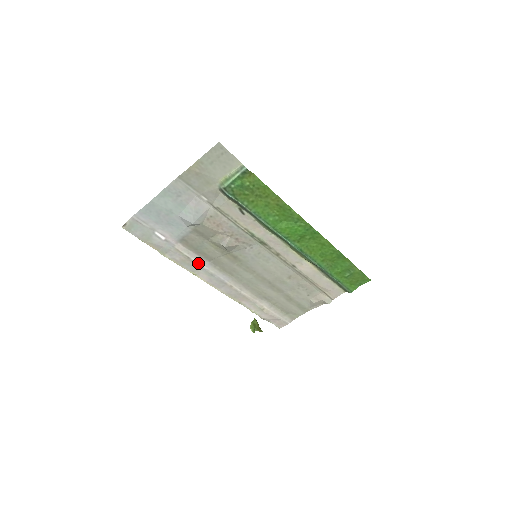
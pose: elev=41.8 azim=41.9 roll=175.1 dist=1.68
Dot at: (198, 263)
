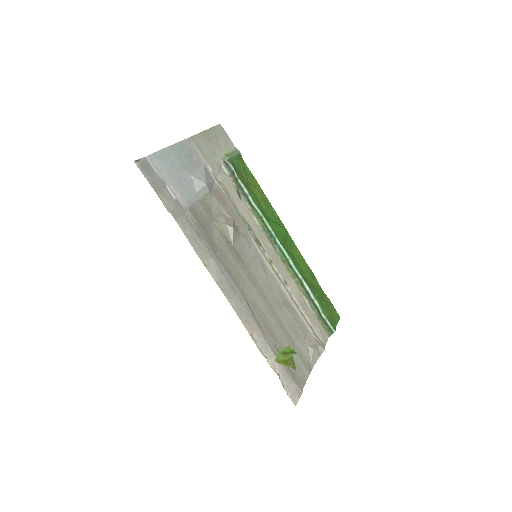
Dot at: (207, 248)
